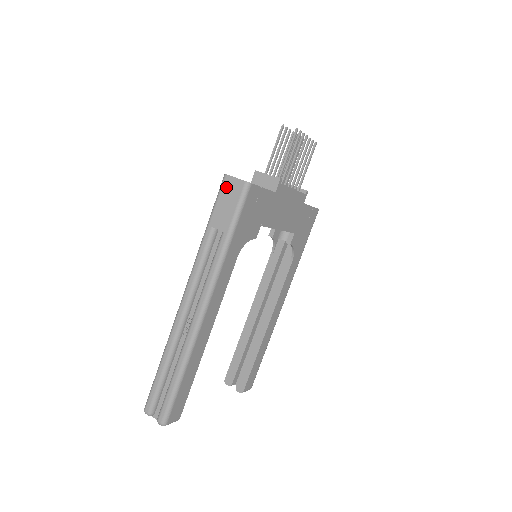
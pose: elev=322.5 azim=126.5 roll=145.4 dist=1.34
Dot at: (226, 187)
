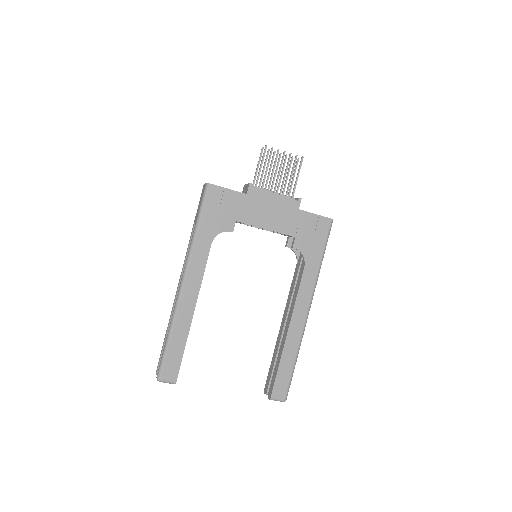
Dot at: (202, 192)
